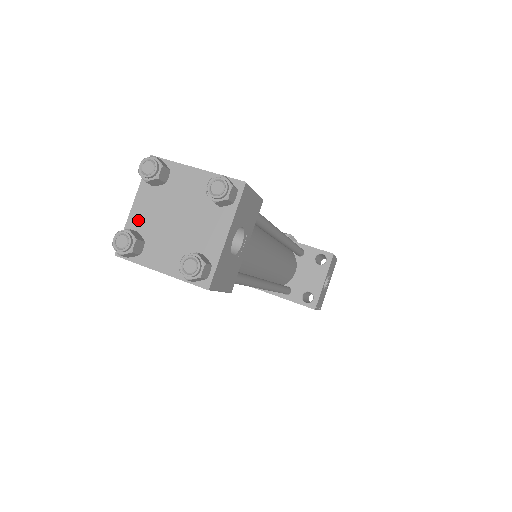
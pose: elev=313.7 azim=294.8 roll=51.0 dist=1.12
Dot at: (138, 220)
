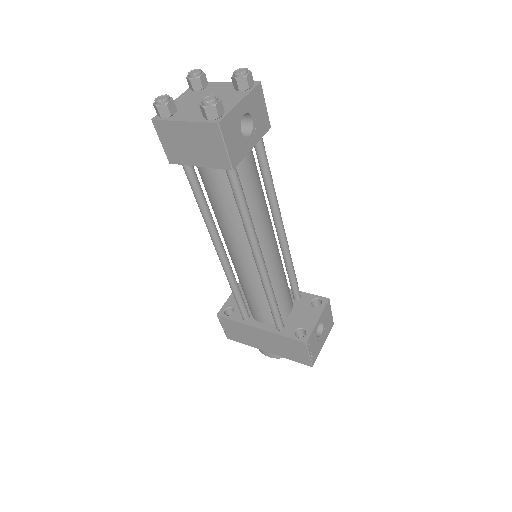
Dot at: (176, 104)
